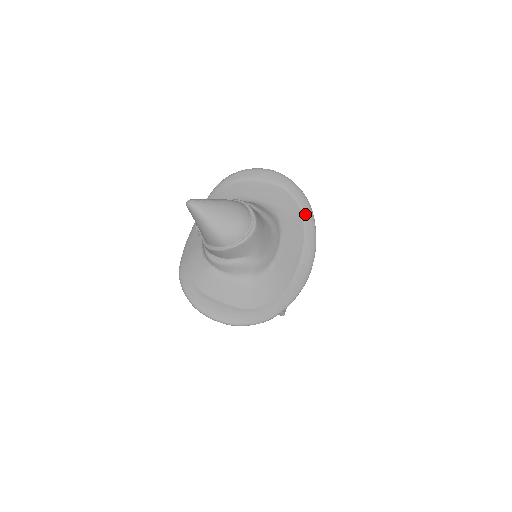
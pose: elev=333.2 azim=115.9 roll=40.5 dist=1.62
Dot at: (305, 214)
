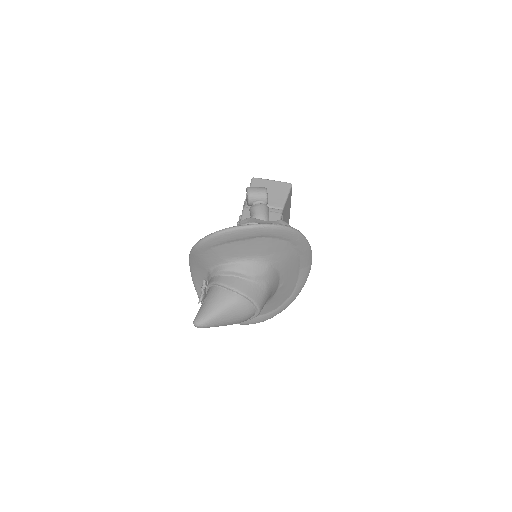
Dot at: (295, 242)
